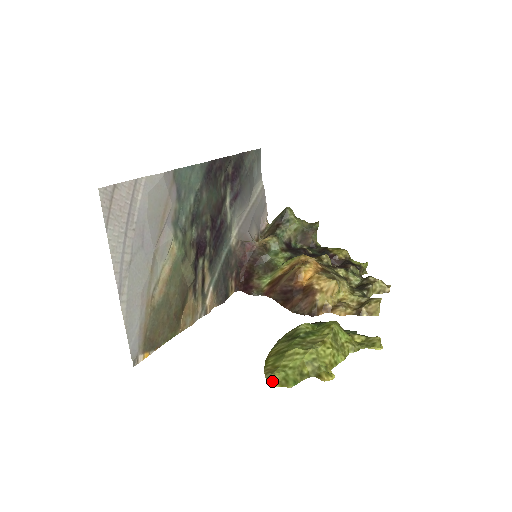
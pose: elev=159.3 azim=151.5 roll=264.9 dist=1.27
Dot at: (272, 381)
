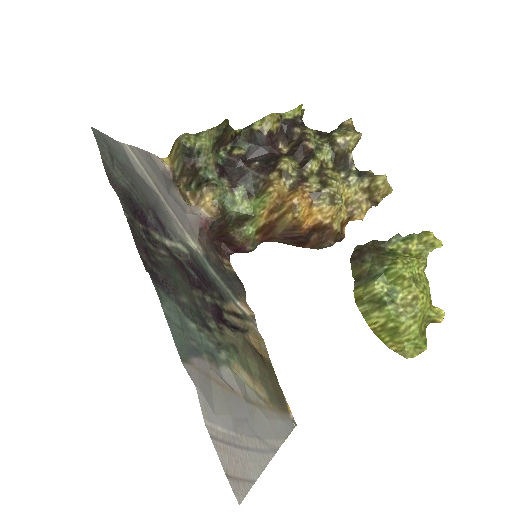
Dot at: (410, 356)
